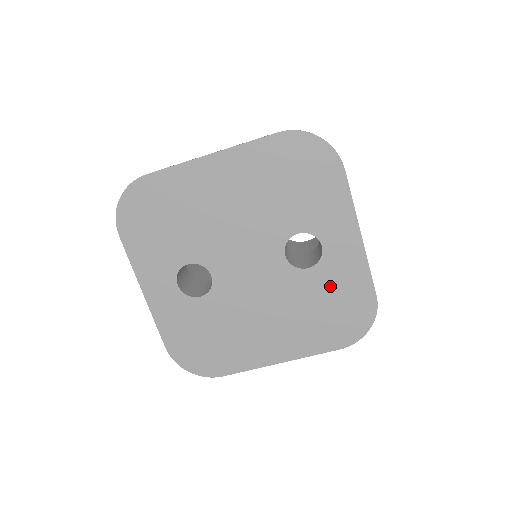
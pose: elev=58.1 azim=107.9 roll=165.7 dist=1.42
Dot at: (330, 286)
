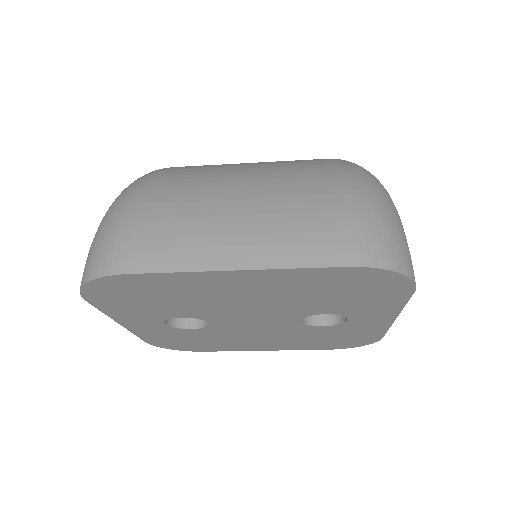
Dot at: (340, 333)
